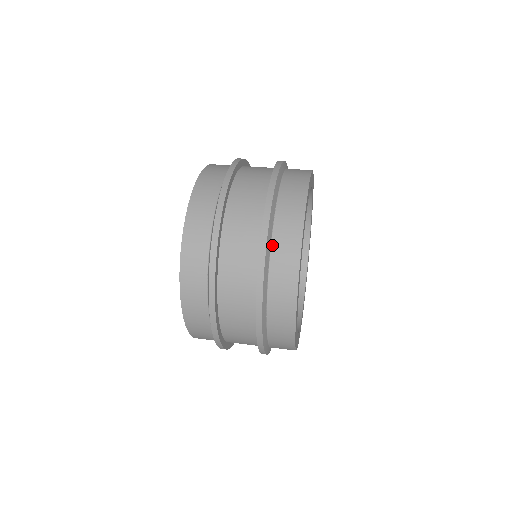
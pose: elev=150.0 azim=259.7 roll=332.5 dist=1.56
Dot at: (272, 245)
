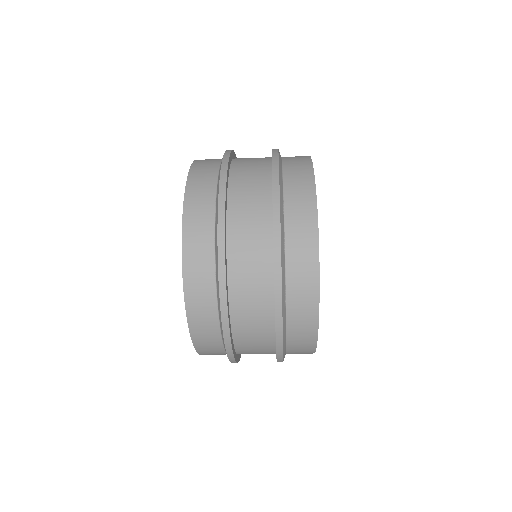
Dot at: (286, 249)
